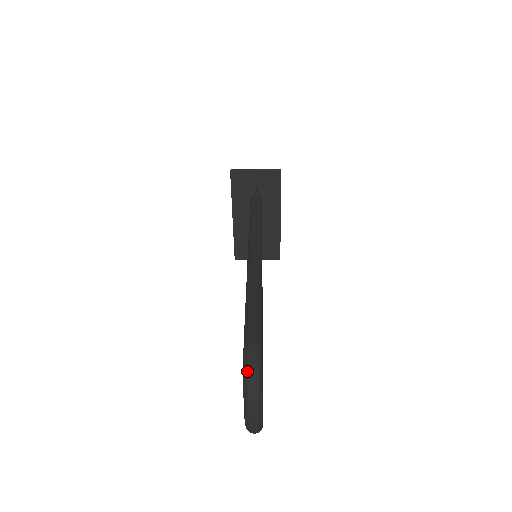
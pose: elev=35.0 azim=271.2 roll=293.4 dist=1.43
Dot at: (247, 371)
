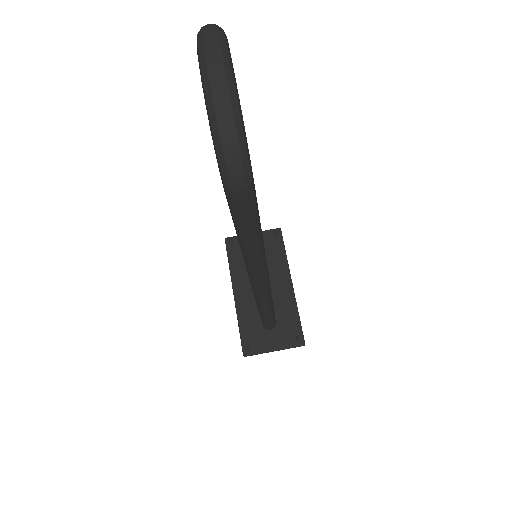
Dot at: occluded
